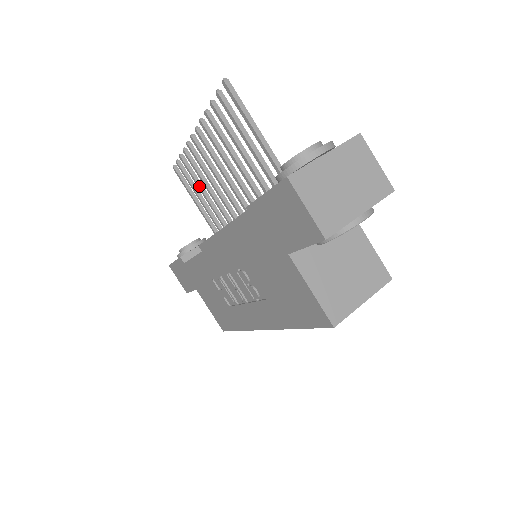
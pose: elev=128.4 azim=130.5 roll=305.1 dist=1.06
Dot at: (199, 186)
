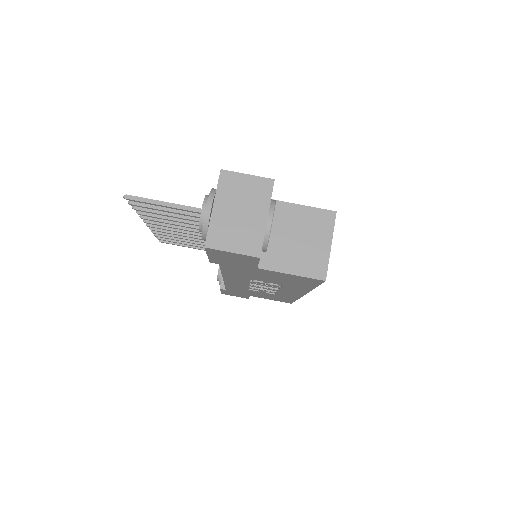
Dot at: (184, 241)
